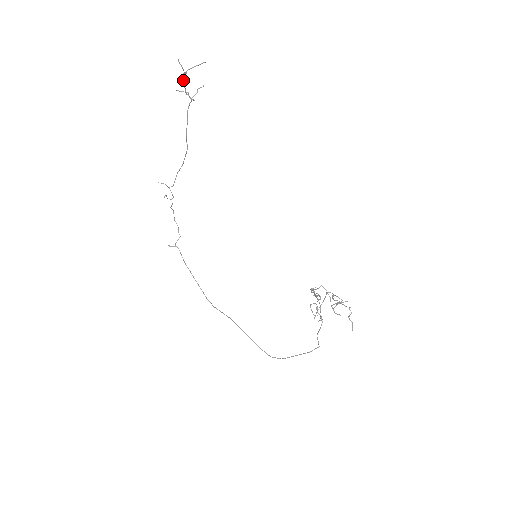
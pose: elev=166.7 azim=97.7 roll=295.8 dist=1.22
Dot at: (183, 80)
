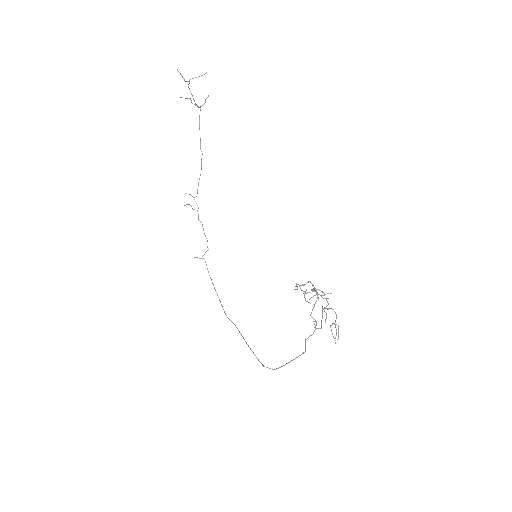
Dot at: (190, 91)
